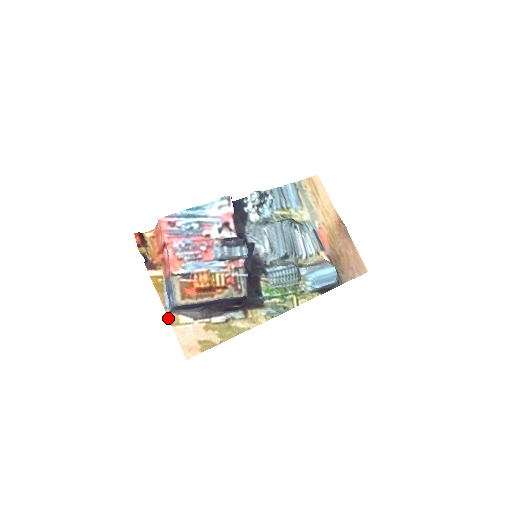
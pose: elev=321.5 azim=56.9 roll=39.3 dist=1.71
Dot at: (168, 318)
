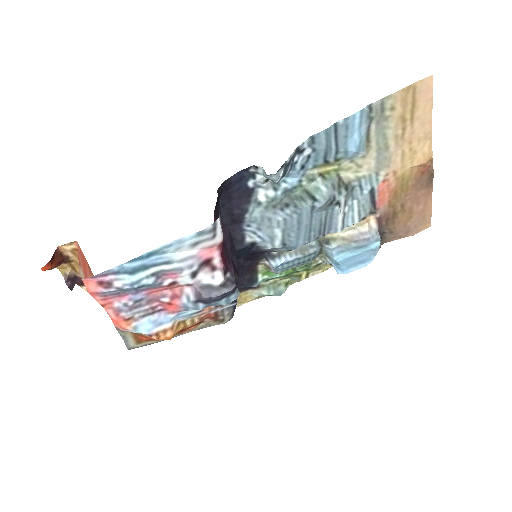
Dot at: occluded
